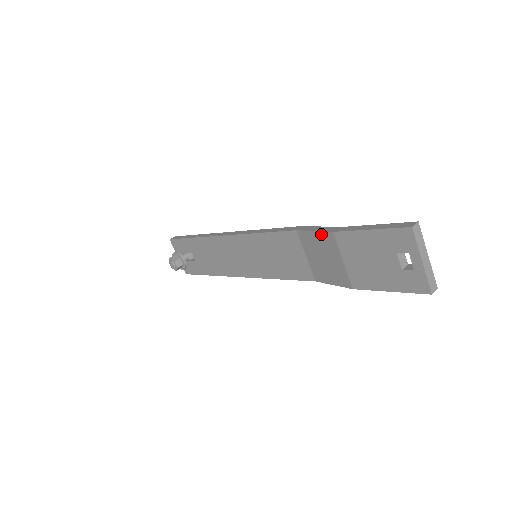
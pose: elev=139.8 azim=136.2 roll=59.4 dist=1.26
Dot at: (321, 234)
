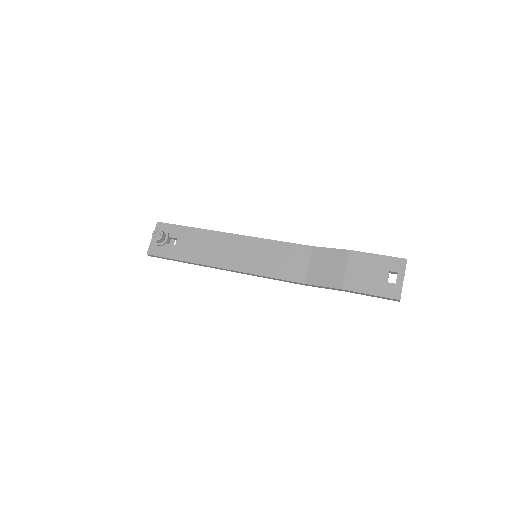
Dot at: (338, 250)
